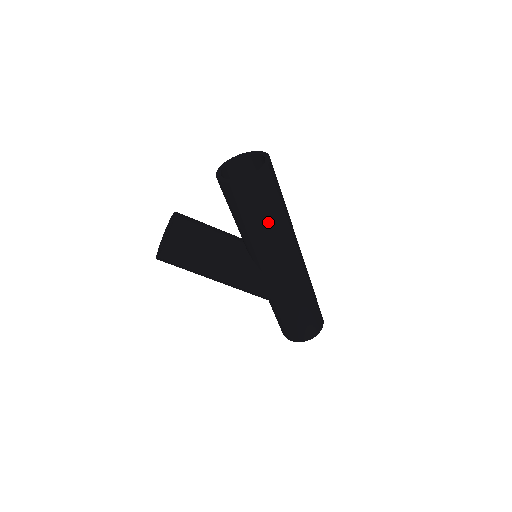
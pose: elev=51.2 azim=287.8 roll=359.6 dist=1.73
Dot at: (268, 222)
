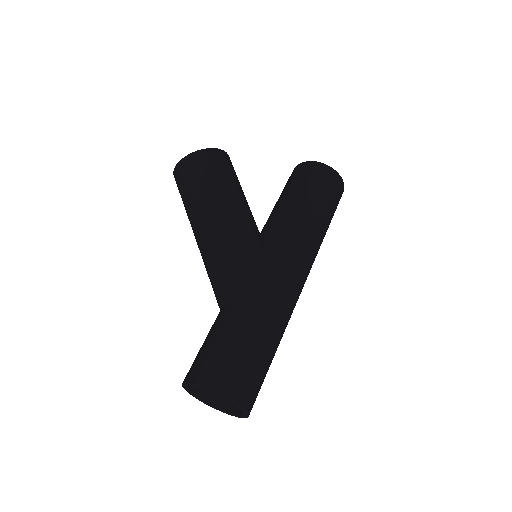
Dot at: (319, 211)
